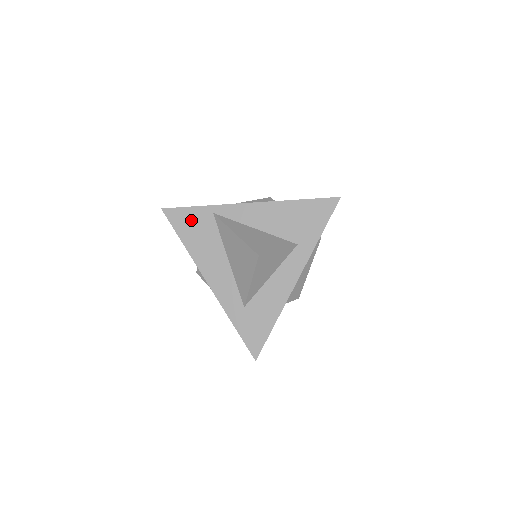
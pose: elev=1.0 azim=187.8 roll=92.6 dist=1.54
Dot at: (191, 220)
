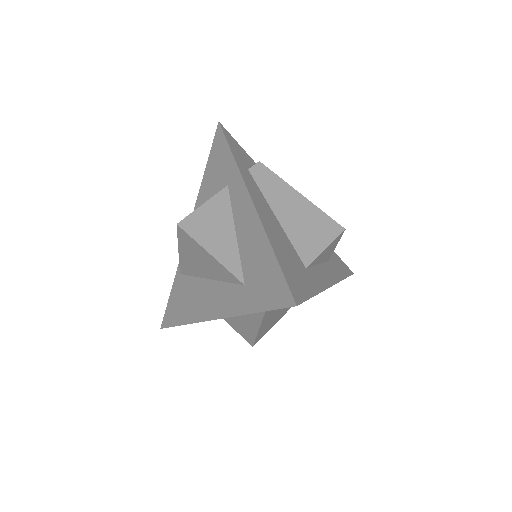
Dot at: (175, 302)
